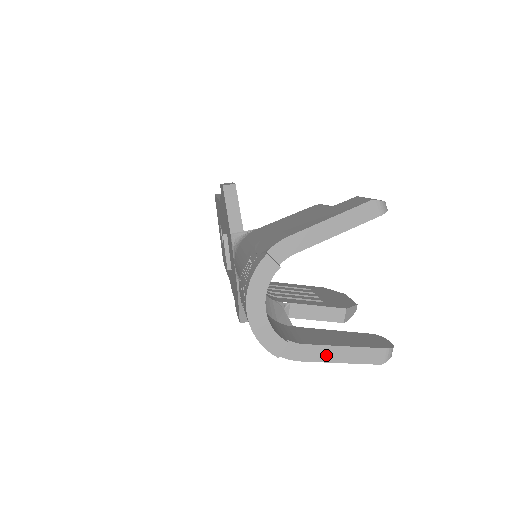
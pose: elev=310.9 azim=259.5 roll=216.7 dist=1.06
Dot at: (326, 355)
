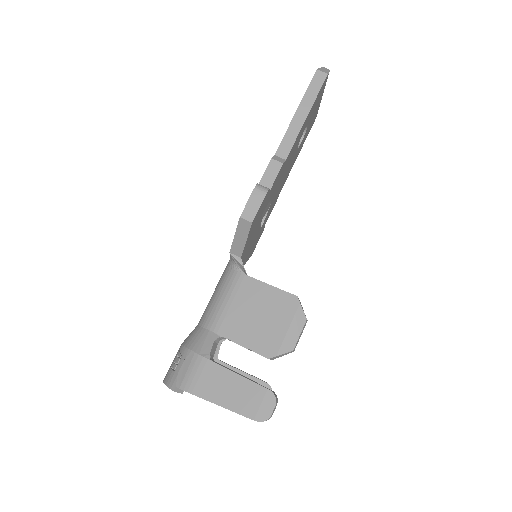
Dot at: occluded
